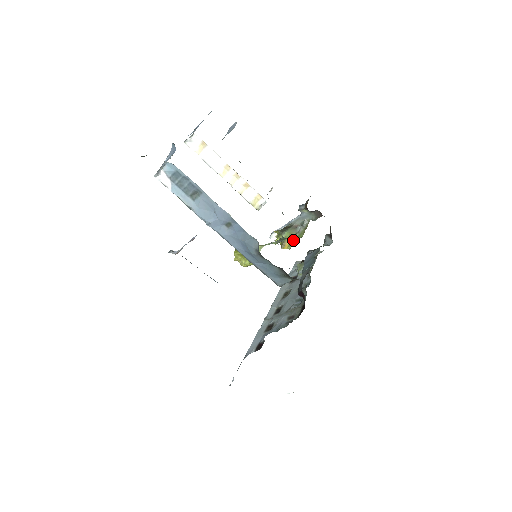
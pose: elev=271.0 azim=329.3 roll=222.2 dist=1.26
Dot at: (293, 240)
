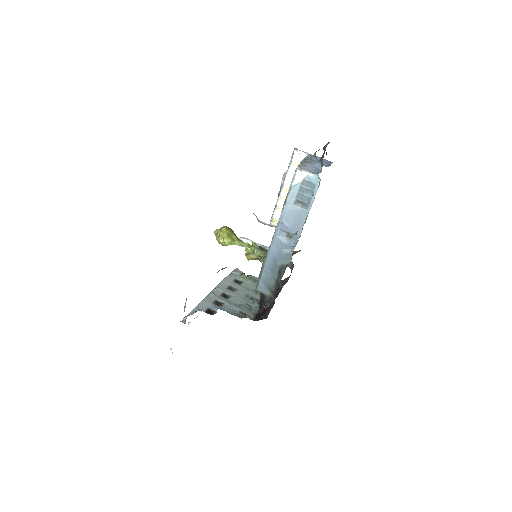
Dot at: (256, 258)
